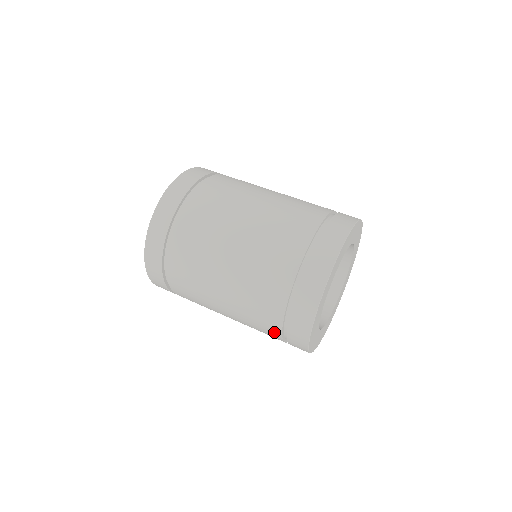
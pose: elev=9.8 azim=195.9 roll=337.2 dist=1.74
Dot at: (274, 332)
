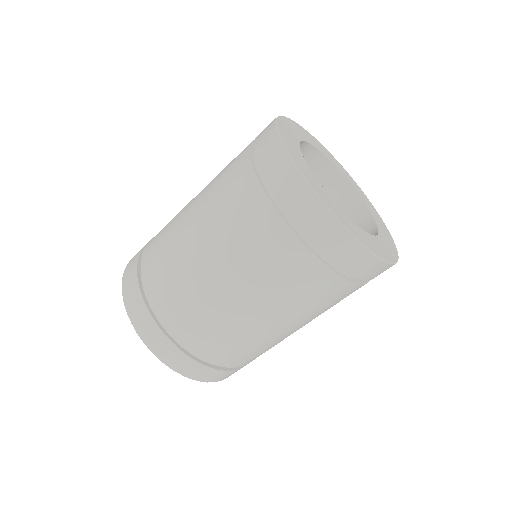
Dot at: (282, 237)
